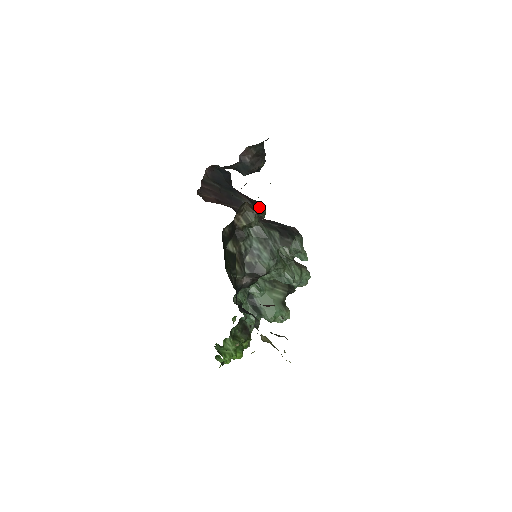
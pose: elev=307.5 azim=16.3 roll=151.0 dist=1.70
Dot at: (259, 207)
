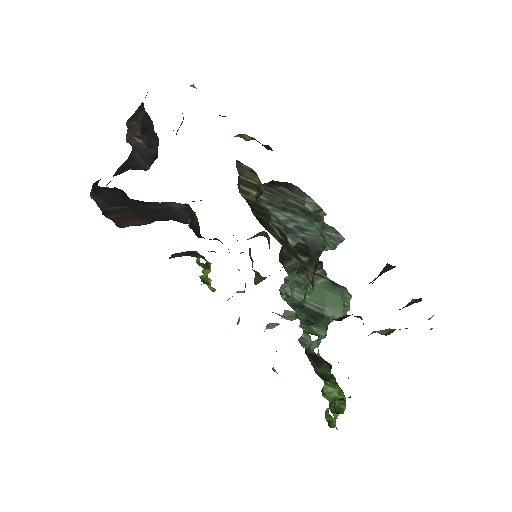
Dot at: (188, 207)
